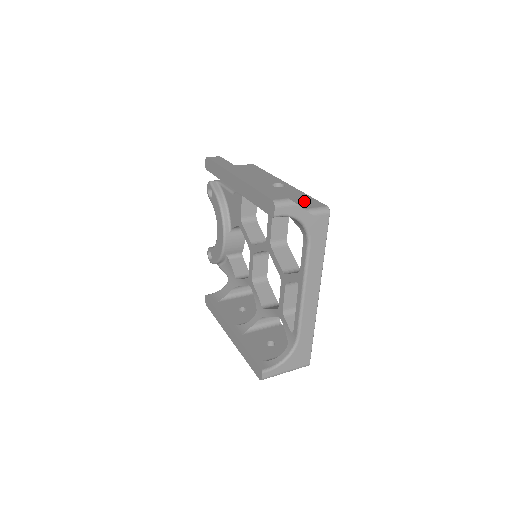
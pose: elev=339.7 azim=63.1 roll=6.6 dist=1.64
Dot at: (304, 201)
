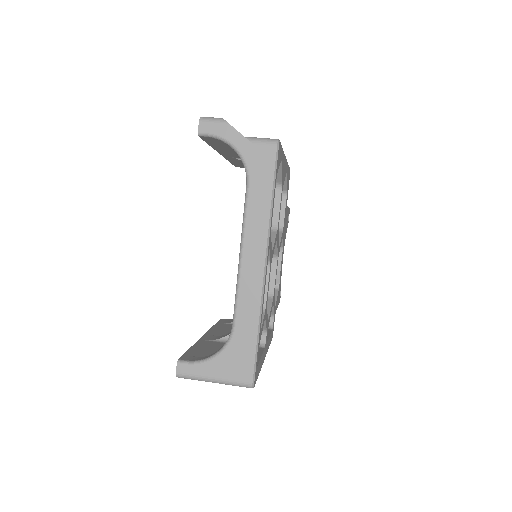
Dot at: occluded
